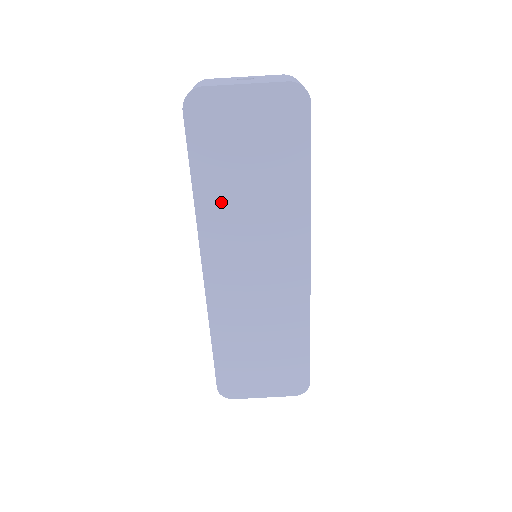
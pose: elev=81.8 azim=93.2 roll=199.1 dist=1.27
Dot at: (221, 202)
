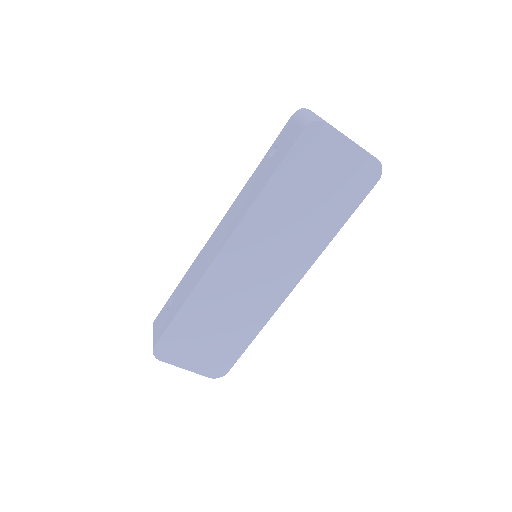
Dot at: (276, 207)
